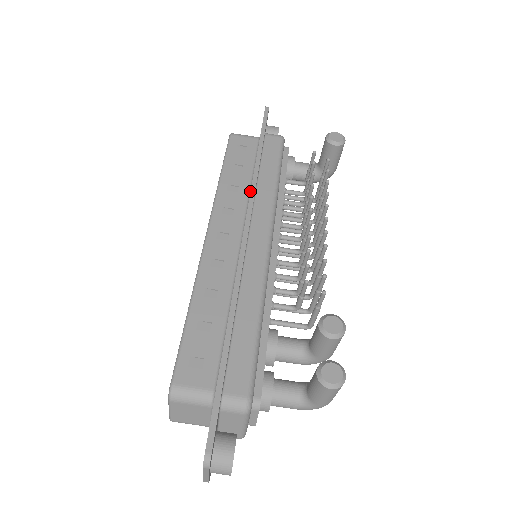
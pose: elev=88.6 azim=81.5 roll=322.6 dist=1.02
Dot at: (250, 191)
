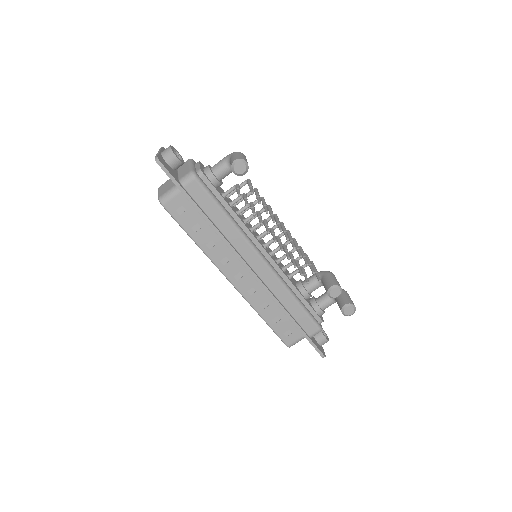
Dot at: occluded
